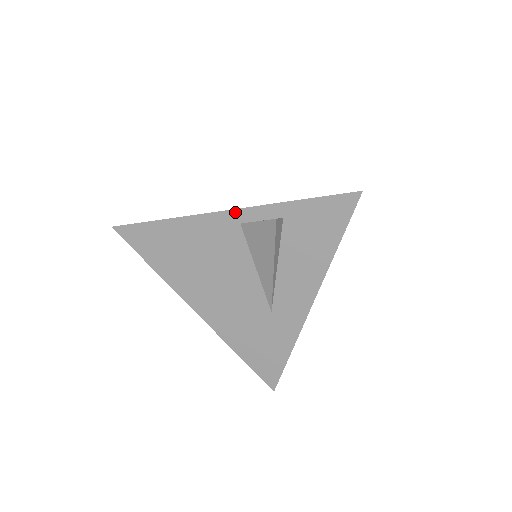
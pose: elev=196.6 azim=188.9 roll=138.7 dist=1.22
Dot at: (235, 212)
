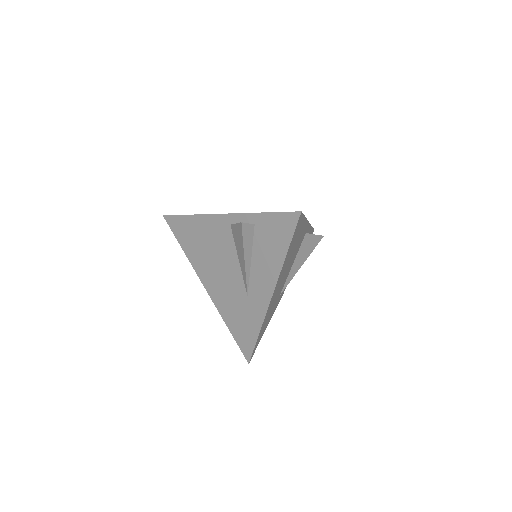
Dot at: (228, 216)
